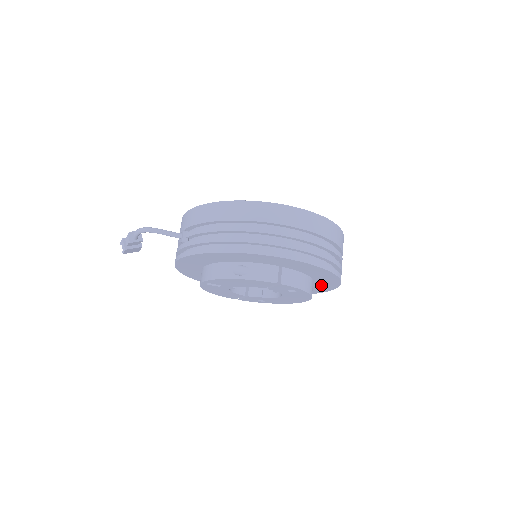
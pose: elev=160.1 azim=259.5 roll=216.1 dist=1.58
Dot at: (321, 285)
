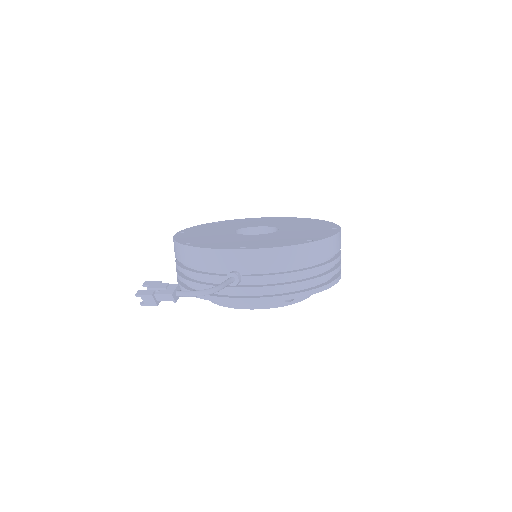
Dot at: occluded
